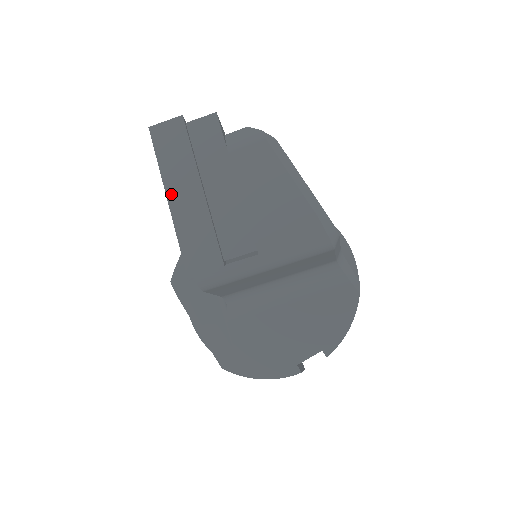
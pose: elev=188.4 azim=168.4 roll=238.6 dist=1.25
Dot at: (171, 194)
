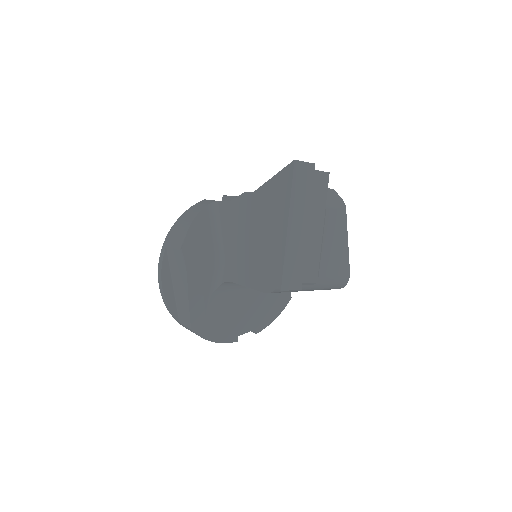
Dot at: (291, 223)
